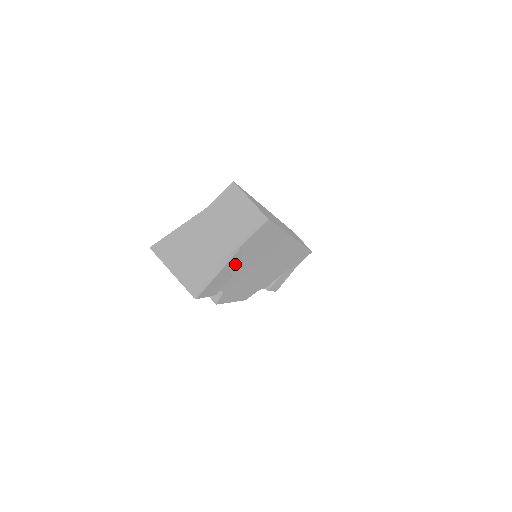
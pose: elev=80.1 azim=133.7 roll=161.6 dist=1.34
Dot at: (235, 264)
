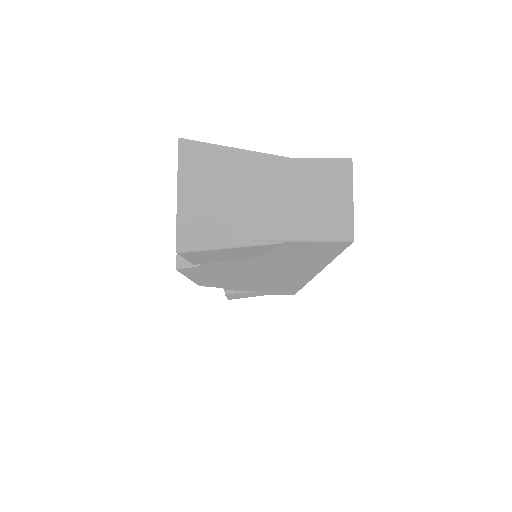
Dot at: (254, 253)
